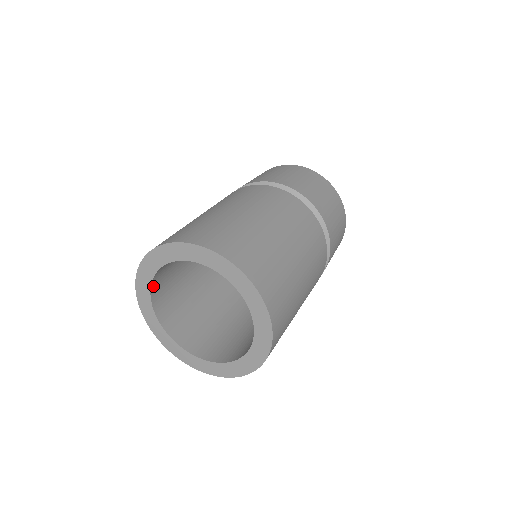
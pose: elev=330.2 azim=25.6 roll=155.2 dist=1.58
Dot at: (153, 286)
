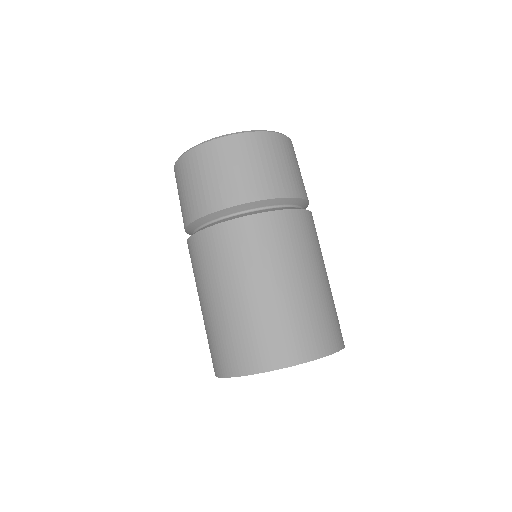
Dot at: occluded
